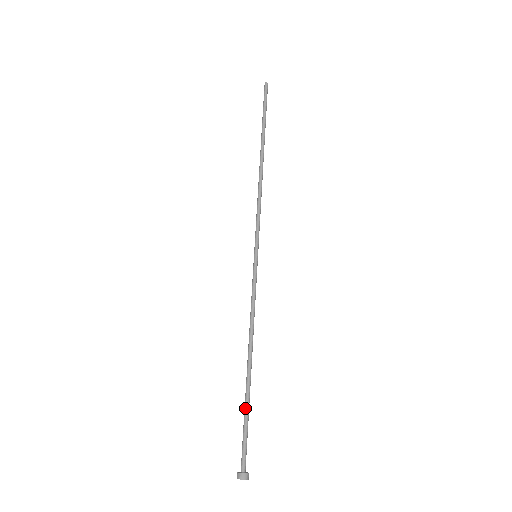
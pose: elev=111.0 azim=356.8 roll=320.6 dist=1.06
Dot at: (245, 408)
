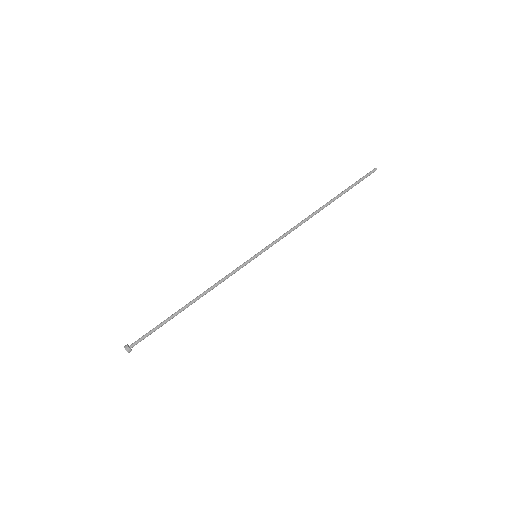
Dot at: (164, 321)
